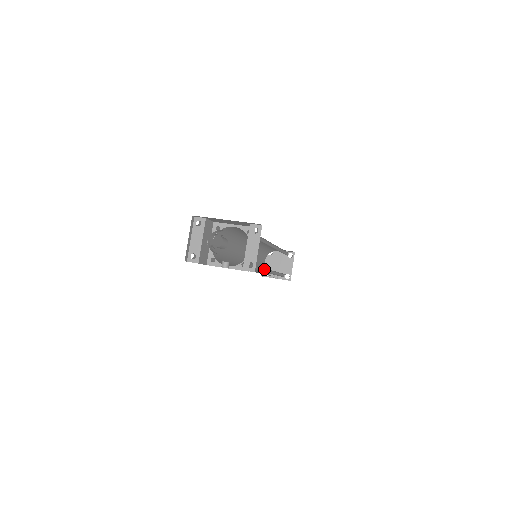
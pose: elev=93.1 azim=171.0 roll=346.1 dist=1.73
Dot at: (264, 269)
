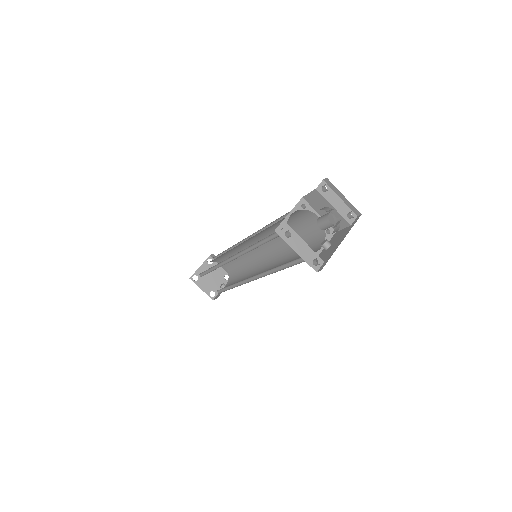
Dot at: (274, 256)
